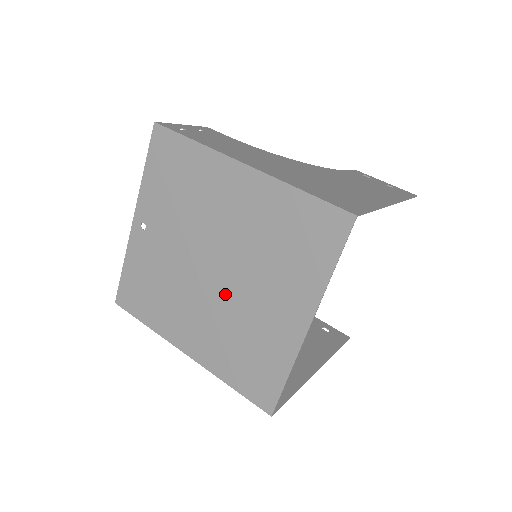
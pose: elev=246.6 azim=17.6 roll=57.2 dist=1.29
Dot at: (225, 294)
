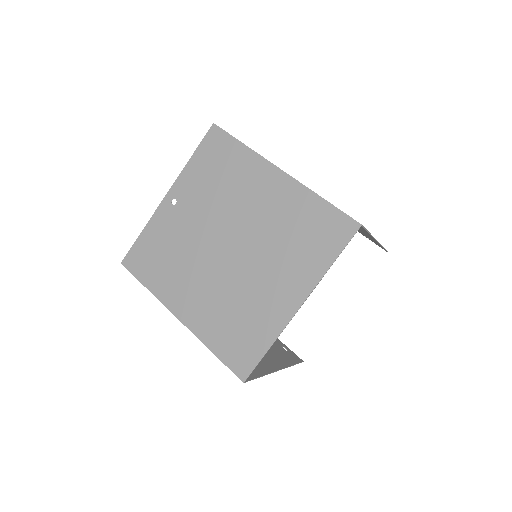
Dot at: (233, 270)
